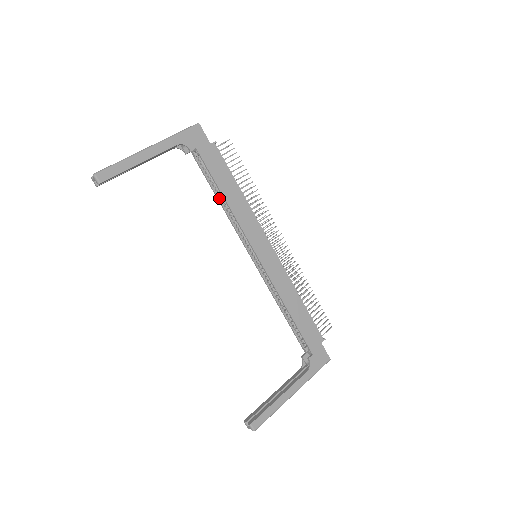
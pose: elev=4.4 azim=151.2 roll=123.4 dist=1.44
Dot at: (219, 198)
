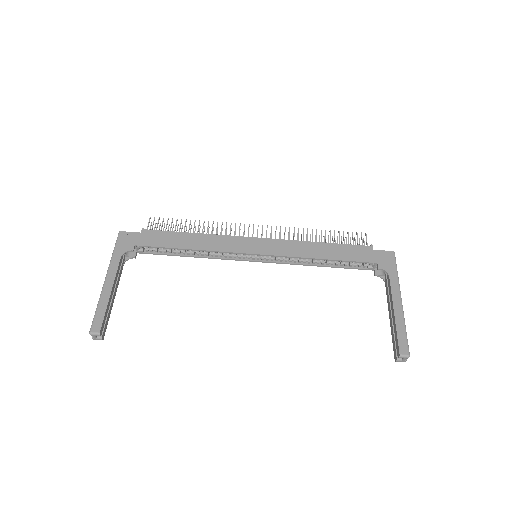
Dot at: (188, 255)
